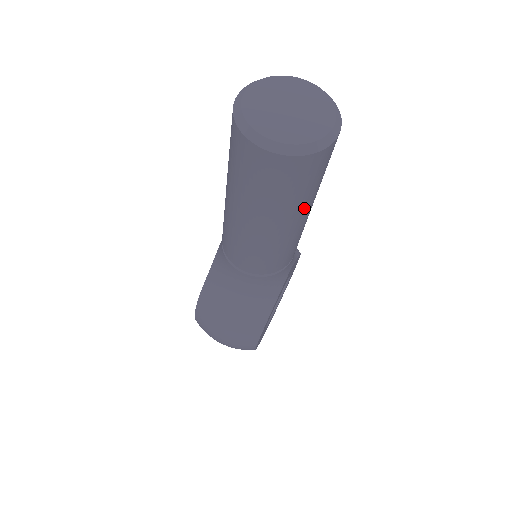
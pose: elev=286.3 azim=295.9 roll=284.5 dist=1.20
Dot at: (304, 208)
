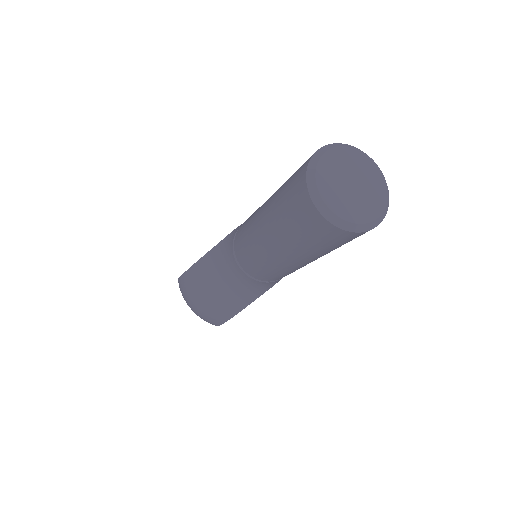
Dot at: (321, 255)
